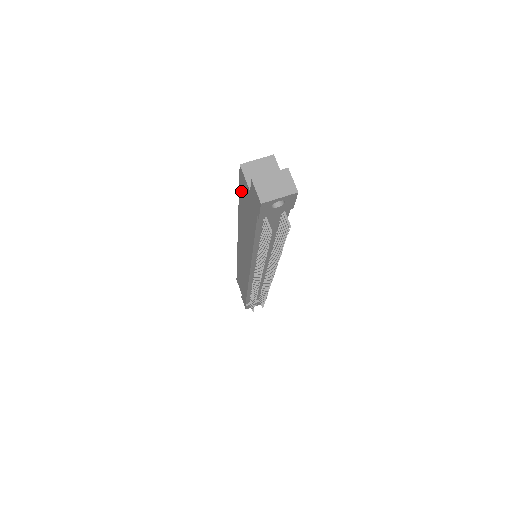
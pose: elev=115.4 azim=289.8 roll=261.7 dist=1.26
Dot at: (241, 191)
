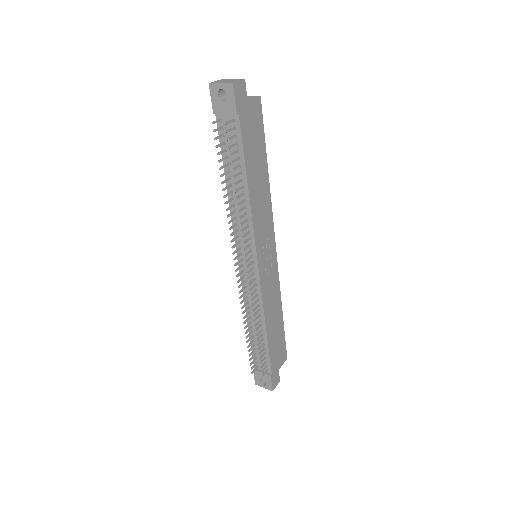
Dot at: occluded
